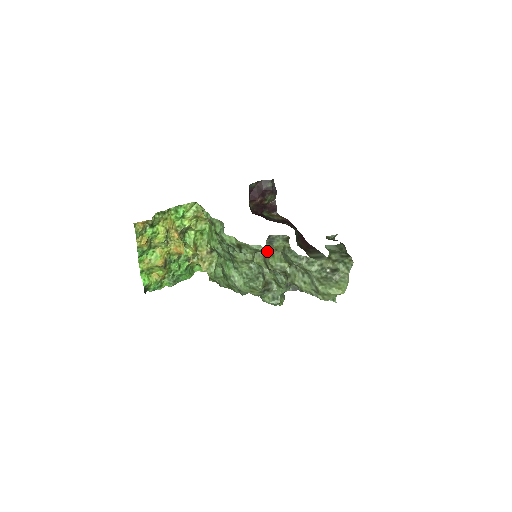
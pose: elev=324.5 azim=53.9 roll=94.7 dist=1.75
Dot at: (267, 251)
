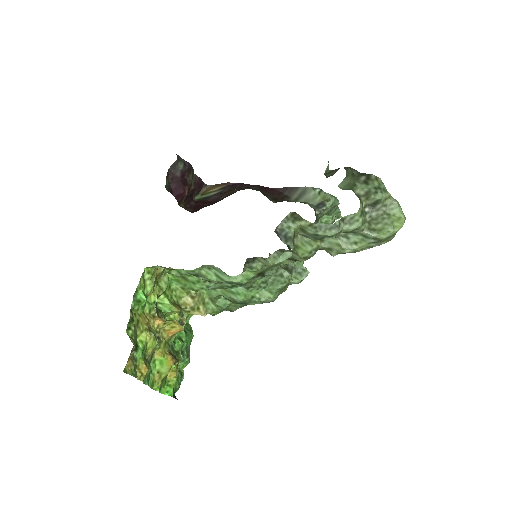
Dot at: (292, 250)
